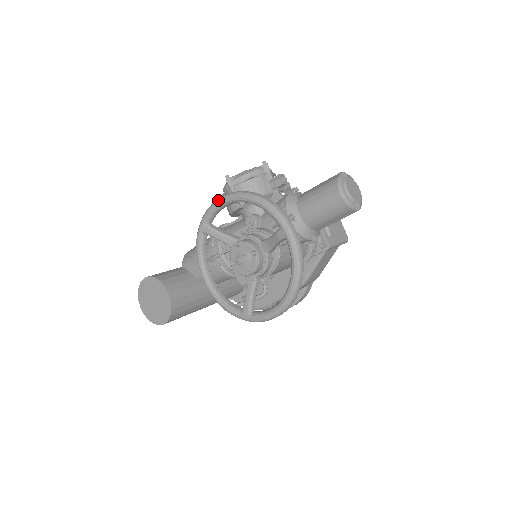
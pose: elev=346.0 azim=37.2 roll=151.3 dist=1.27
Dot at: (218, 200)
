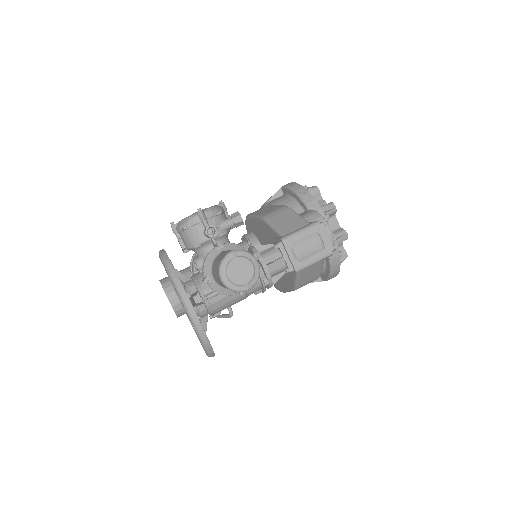
Dot at: occluded
